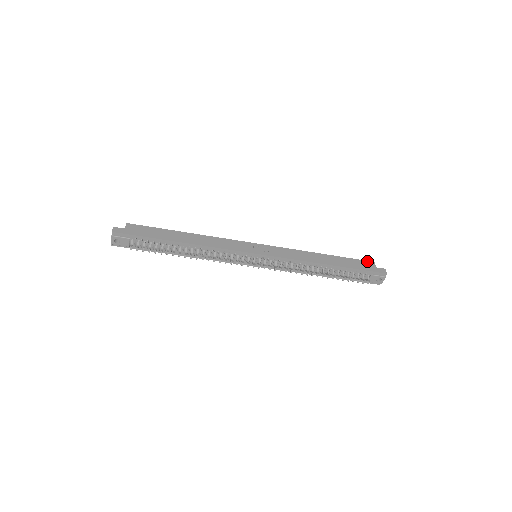
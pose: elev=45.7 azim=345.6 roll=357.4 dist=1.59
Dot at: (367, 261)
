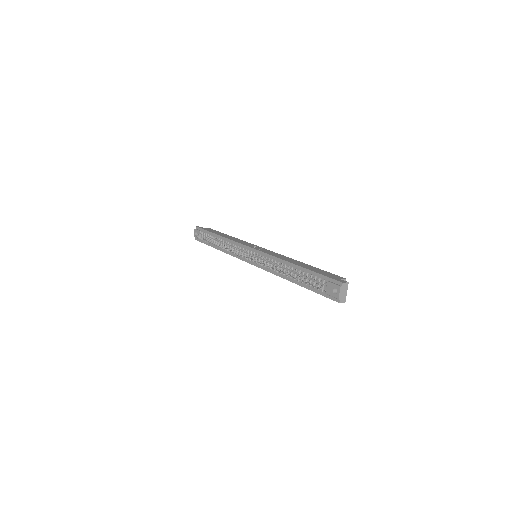
Dot at: (339, 276)
